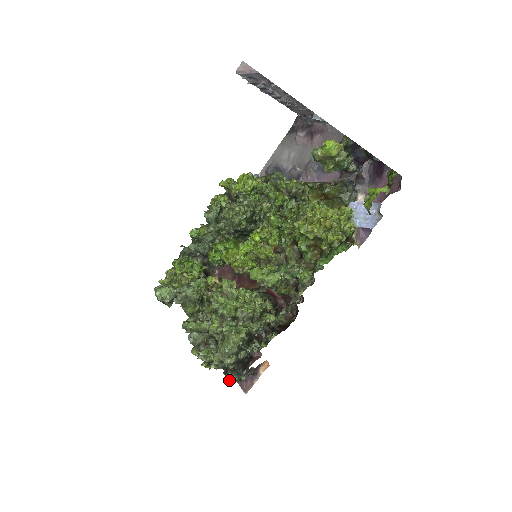
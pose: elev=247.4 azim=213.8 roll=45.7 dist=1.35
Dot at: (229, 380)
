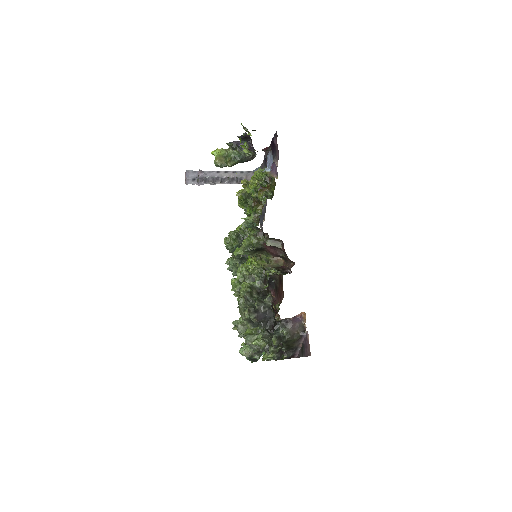
Dot at: (273, 341)
